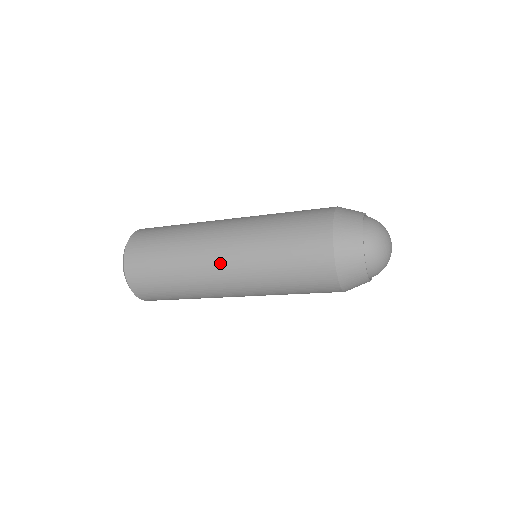
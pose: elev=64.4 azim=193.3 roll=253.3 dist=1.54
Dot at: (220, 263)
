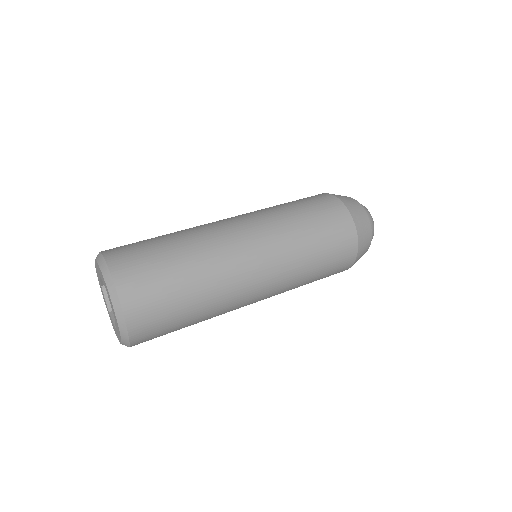
Dot at: (256, 292)
